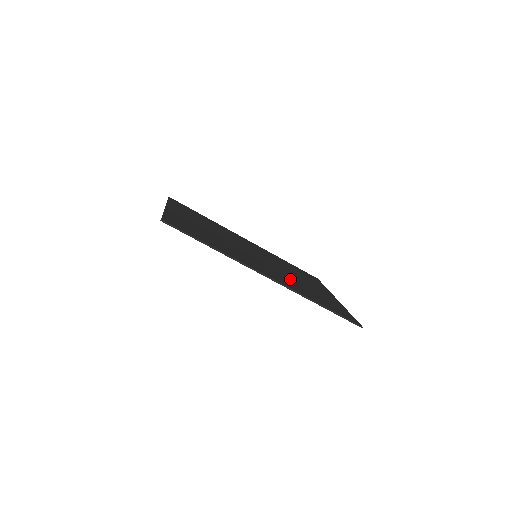
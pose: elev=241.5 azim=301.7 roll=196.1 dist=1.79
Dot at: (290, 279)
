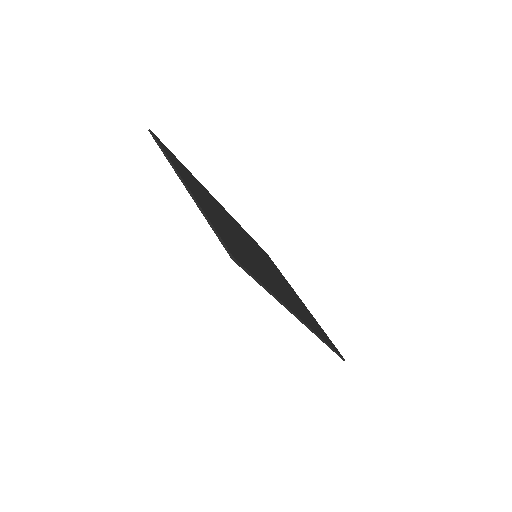
Dot at: (292, 298)
